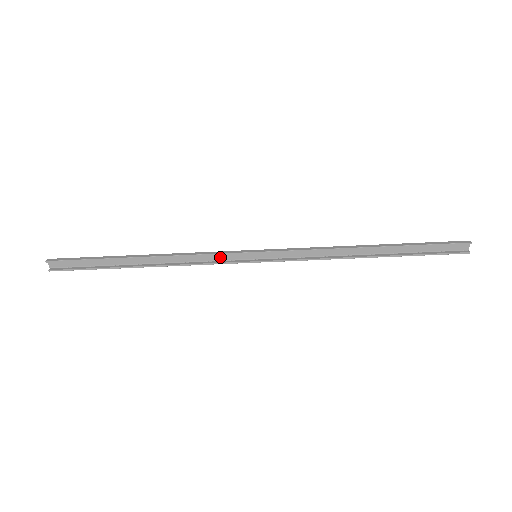
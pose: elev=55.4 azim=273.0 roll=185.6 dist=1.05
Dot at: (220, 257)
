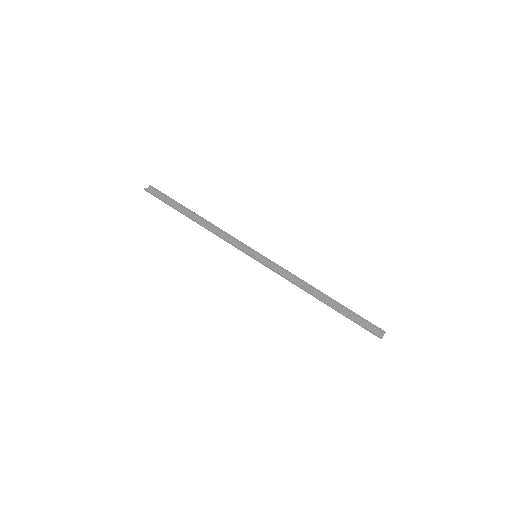
Dot at: (236, 244)
